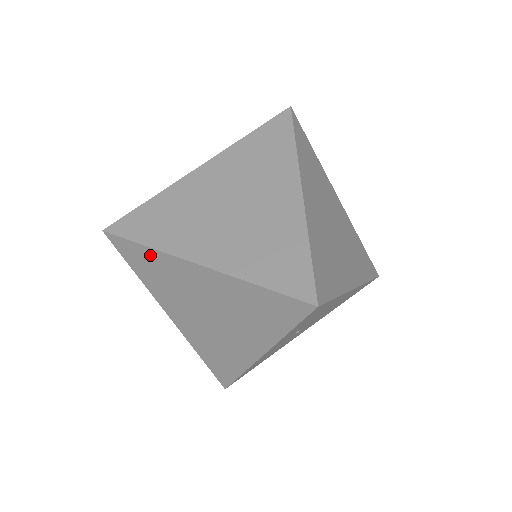
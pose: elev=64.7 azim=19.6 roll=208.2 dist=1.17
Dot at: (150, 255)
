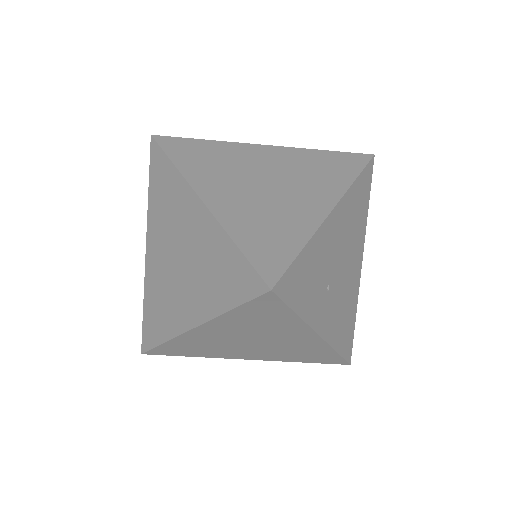
Dot at: (174, 345)
